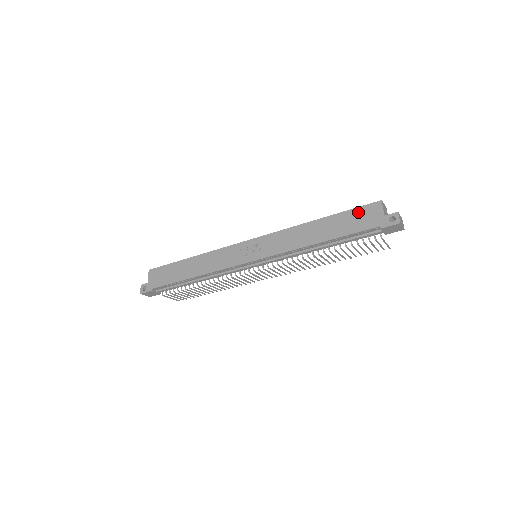
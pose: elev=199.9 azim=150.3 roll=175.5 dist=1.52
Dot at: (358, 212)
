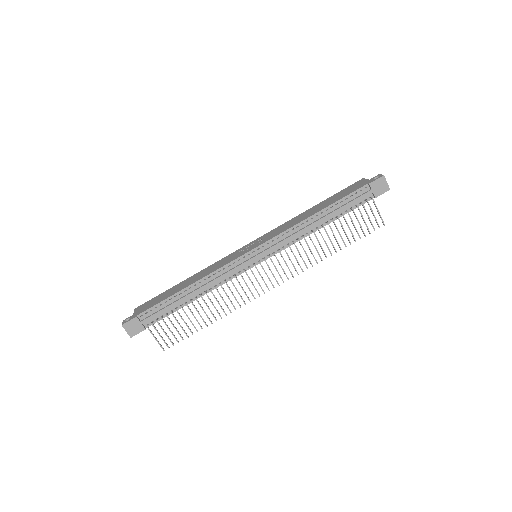
Dot at: (346, 189)
